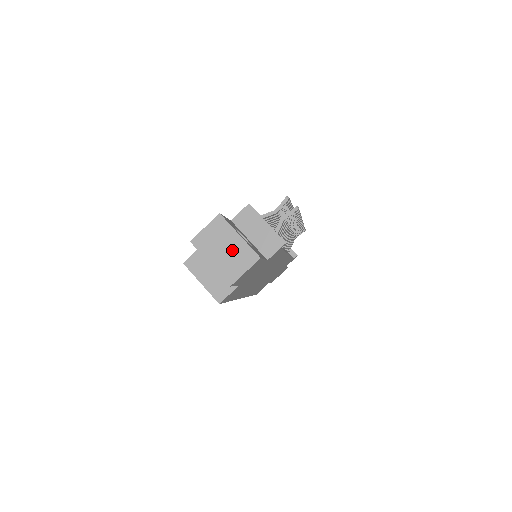
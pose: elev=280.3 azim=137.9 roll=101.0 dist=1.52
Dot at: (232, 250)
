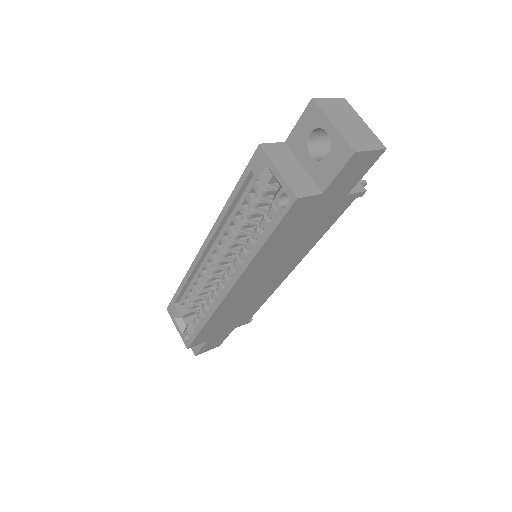
Dot at: (357, 128)
